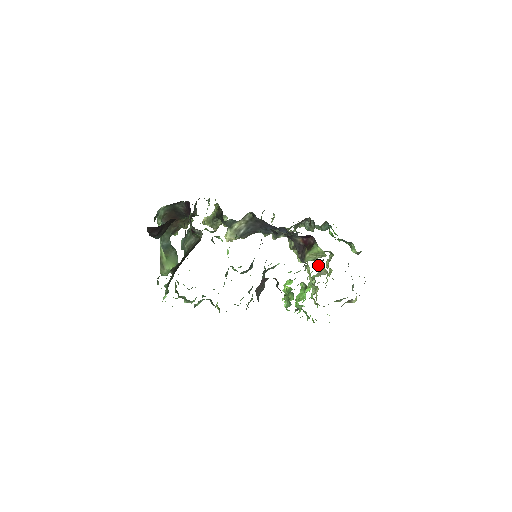
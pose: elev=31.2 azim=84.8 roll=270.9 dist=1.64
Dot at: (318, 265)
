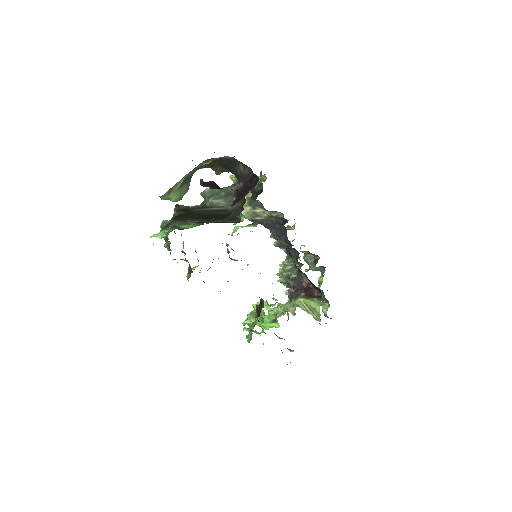
Dot at: occluded
